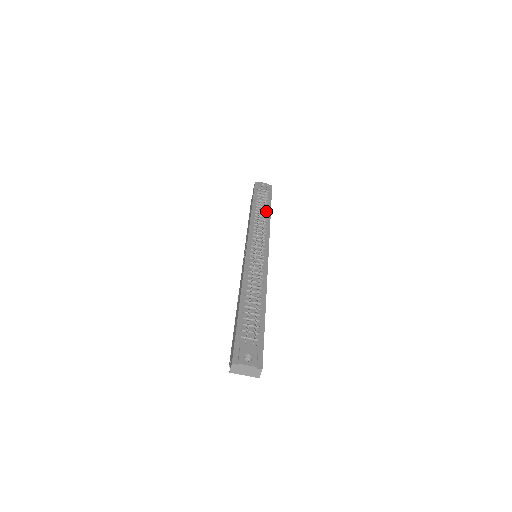
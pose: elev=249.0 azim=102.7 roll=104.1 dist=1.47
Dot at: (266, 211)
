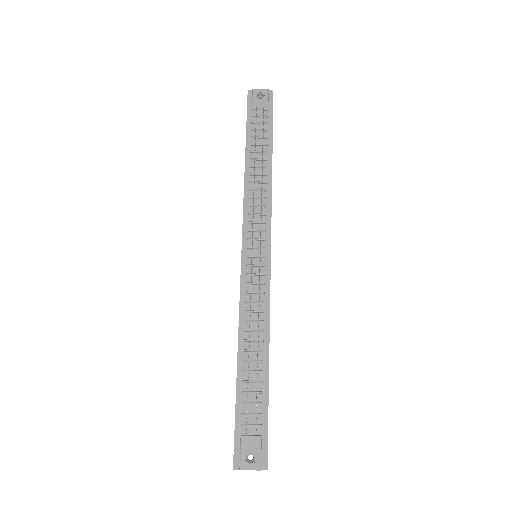
Dot at: (265, 160)
